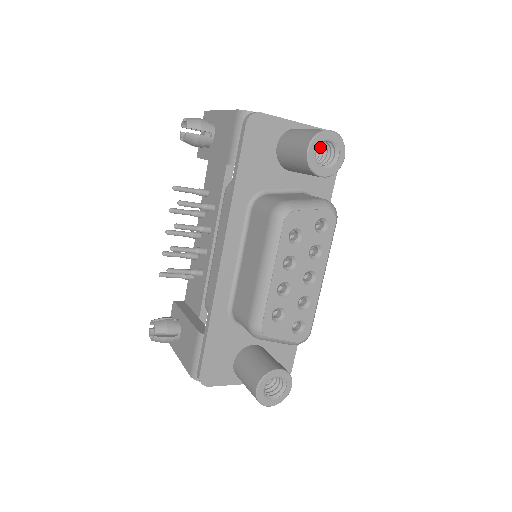
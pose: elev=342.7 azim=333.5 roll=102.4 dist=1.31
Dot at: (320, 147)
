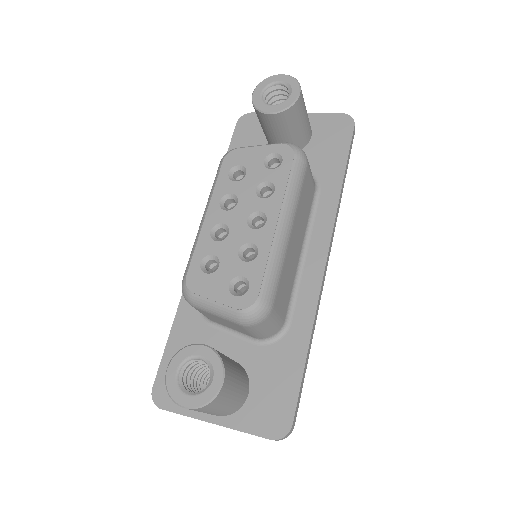
Dot at: occluded
